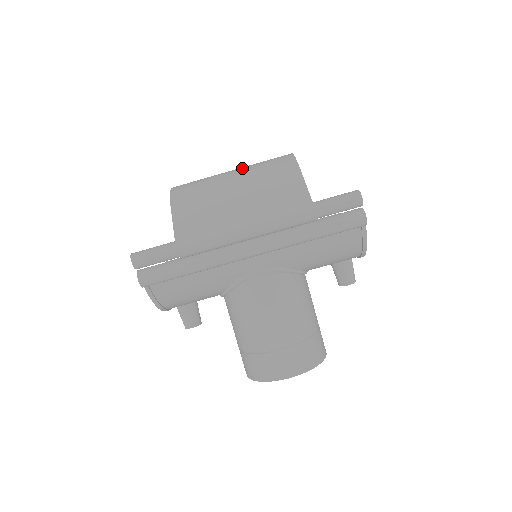
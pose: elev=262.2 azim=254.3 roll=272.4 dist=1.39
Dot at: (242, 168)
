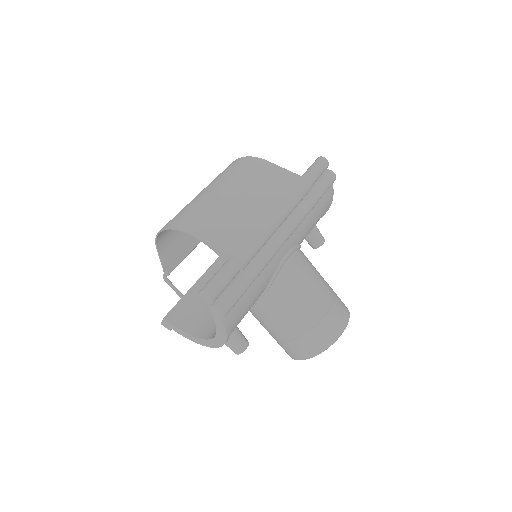
Dot at: (215, 183)
